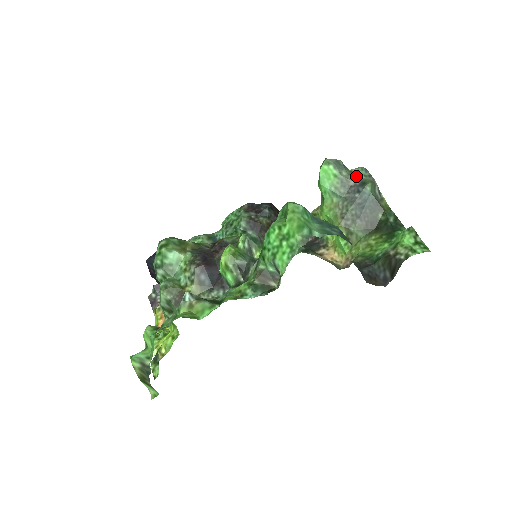
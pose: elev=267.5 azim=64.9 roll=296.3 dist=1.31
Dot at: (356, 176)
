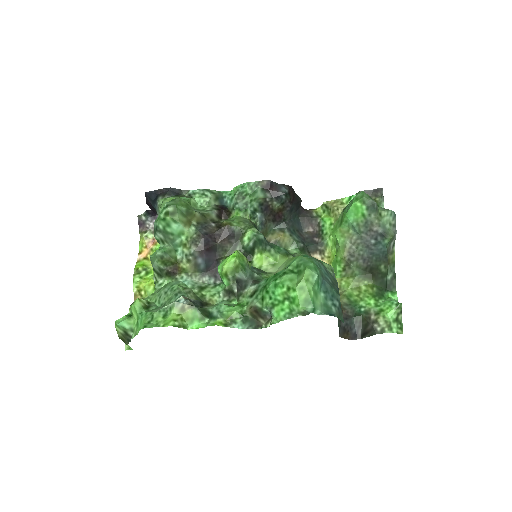
Dot at: (382, 222)
